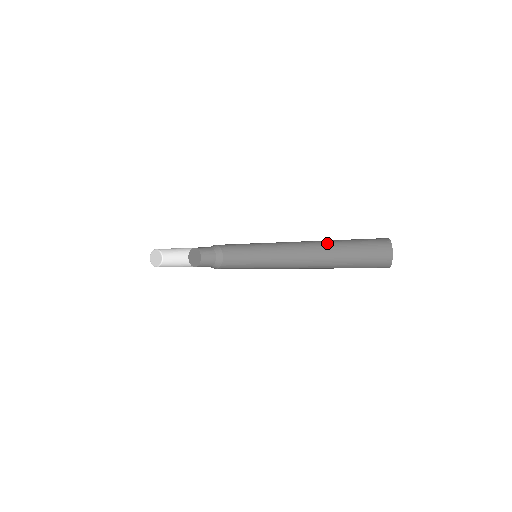
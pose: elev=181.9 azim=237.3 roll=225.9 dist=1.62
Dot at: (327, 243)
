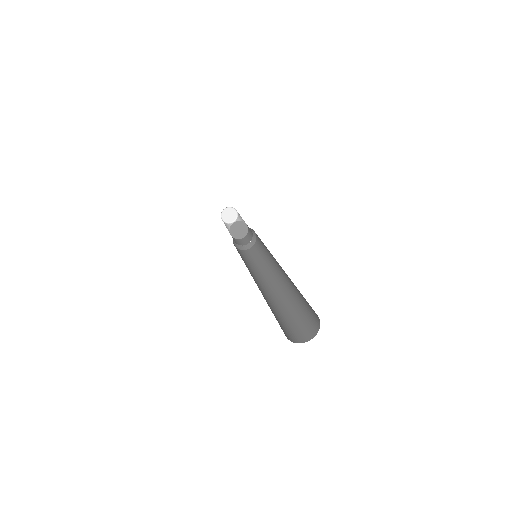
Dot at: occluded
